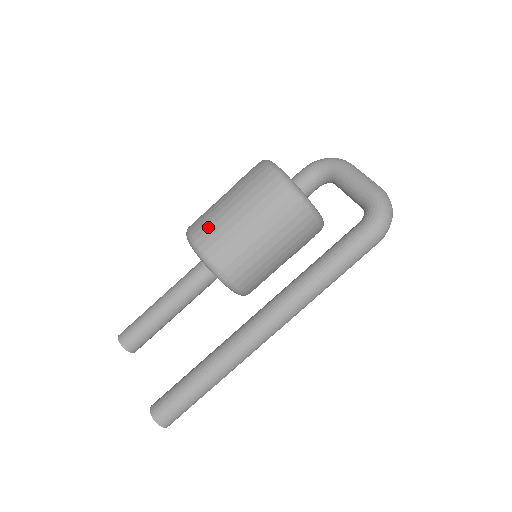
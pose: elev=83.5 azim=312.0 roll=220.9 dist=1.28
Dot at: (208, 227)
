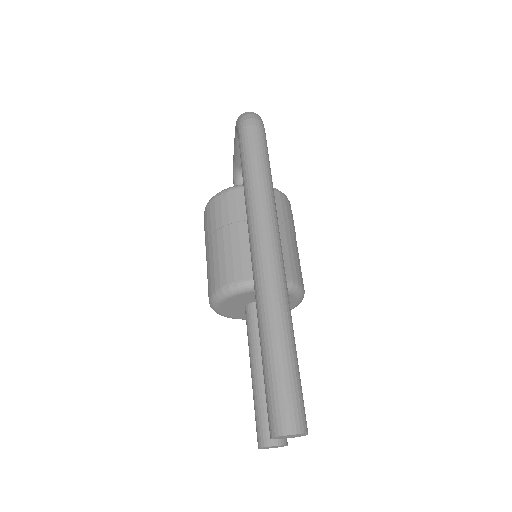
Dot at: occluded
